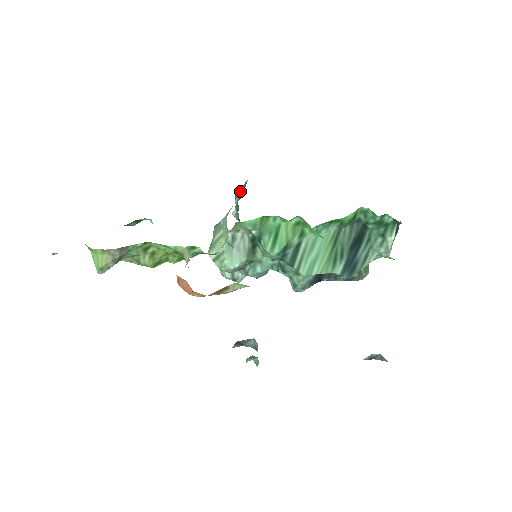
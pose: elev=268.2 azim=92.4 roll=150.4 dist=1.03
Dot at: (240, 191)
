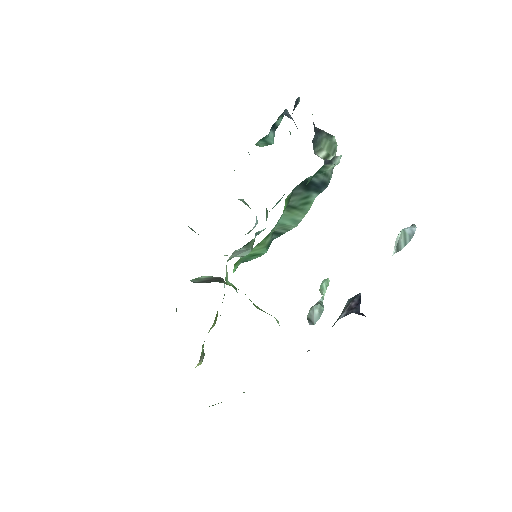
Dot at: (192, 230)
